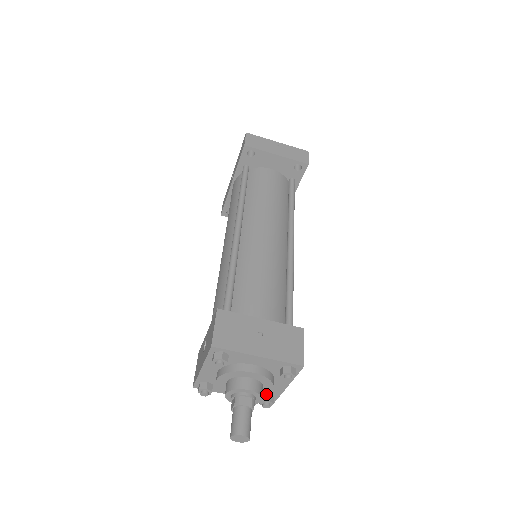
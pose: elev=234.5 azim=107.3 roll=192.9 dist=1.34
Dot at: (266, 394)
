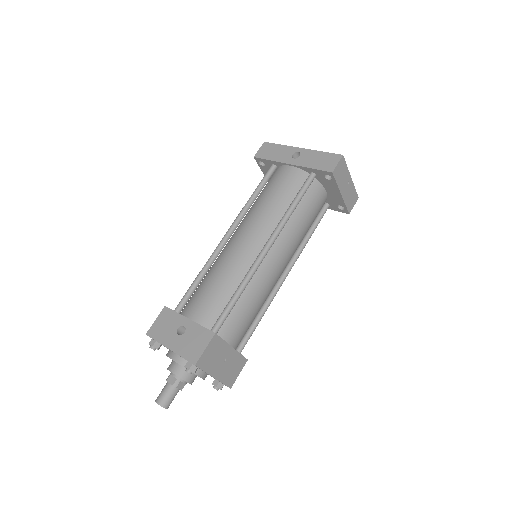
Dot at: occluded
